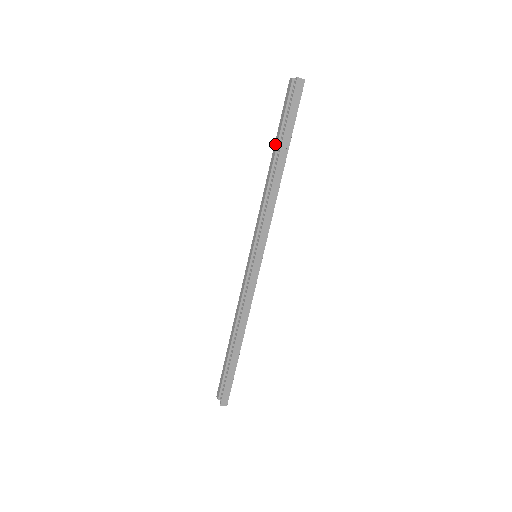
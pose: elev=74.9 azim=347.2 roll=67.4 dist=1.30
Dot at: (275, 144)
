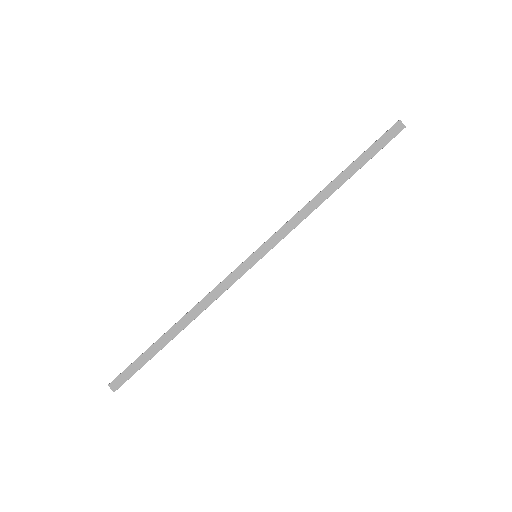
Dot at: occluded
